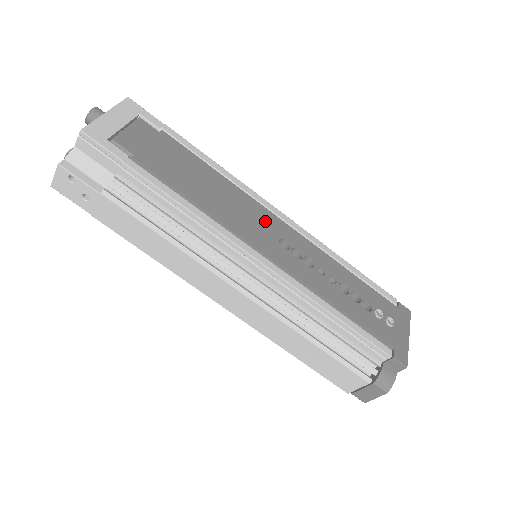
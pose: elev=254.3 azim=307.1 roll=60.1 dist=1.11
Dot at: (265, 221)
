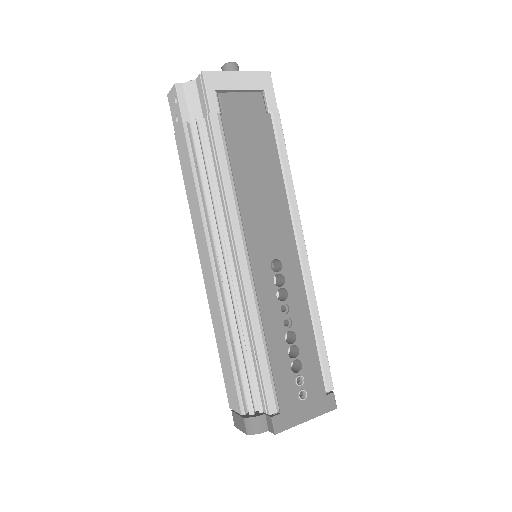
Dot at: (280, 237)
